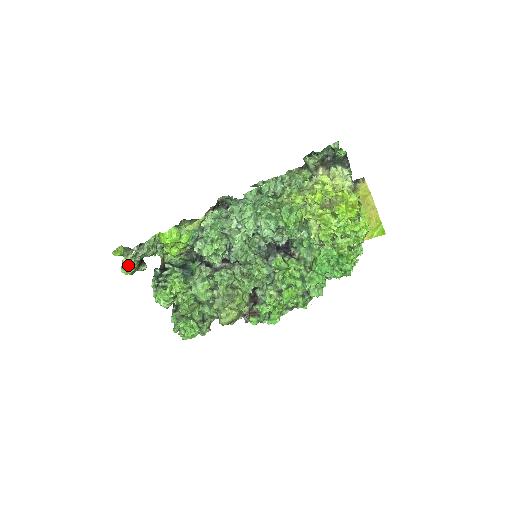
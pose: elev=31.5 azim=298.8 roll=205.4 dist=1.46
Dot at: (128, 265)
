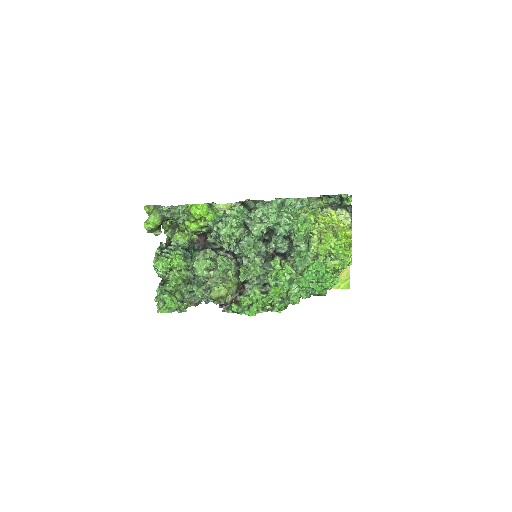
Dot at: (153, 220)
